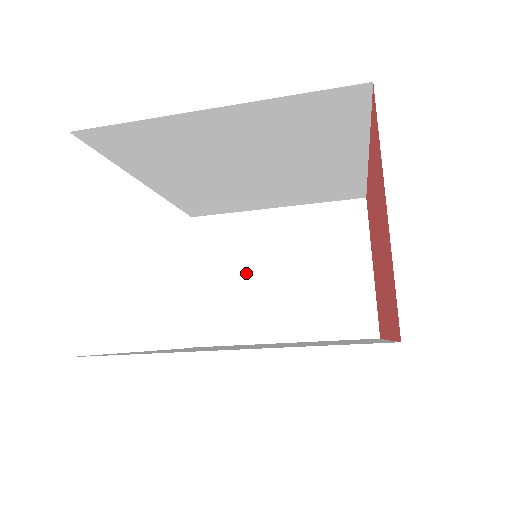
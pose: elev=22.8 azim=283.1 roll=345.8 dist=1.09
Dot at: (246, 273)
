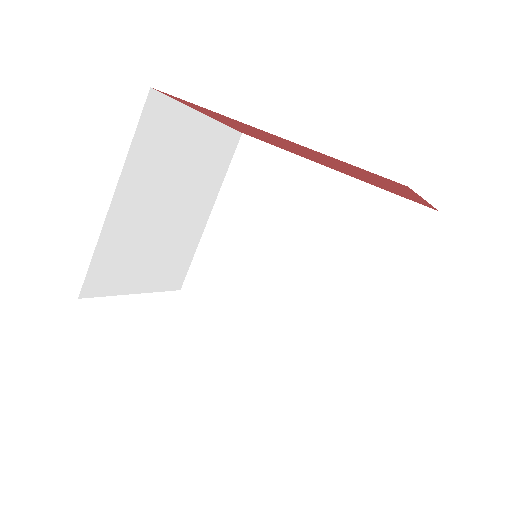
Dot at: occluded
